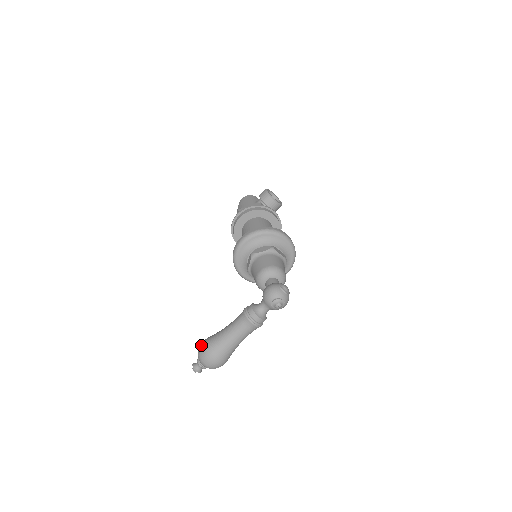
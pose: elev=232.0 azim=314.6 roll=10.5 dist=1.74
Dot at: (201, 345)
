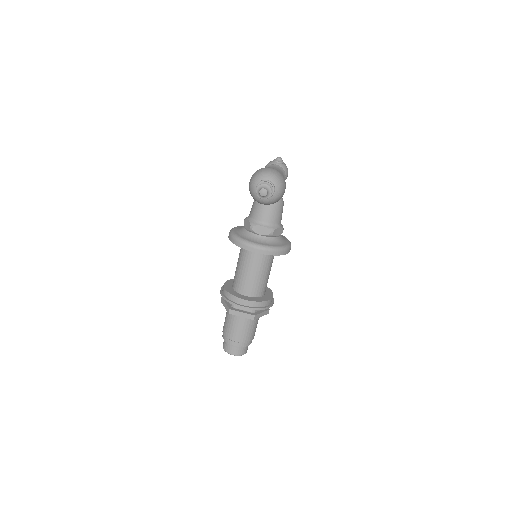
Dot at: occluded
